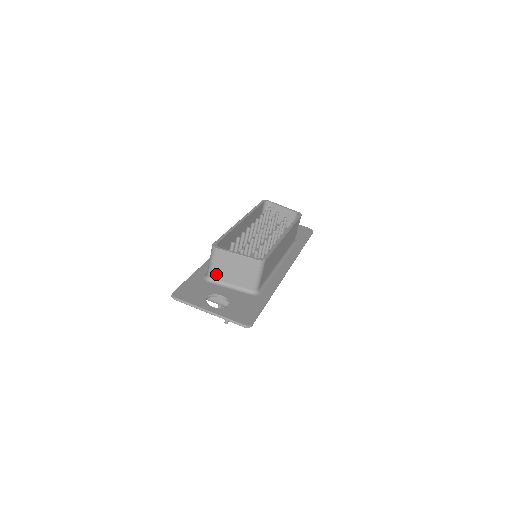
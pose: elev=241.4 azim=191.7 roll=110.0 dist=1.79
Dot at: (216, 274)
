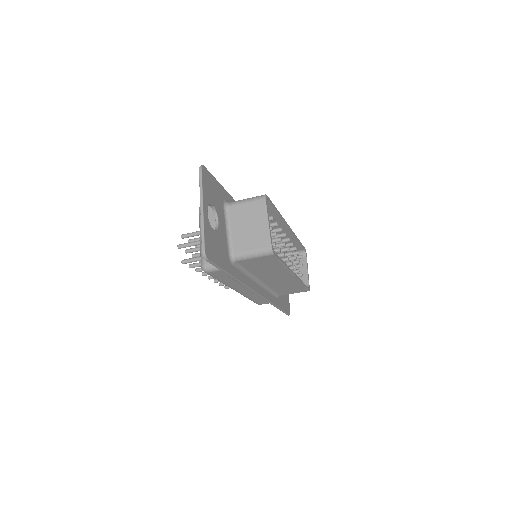
Dot at: (236, 210)
